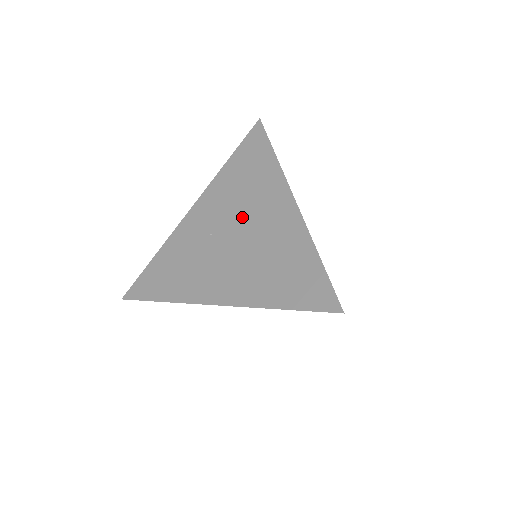
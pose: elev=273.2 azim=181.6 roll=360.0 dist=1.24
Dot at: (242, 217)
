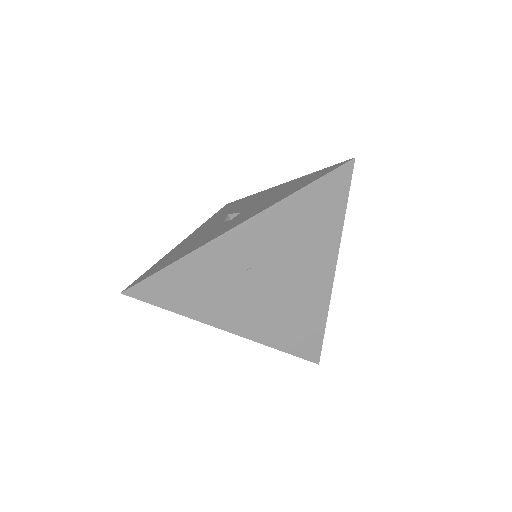
Dot at: (286, 267)
